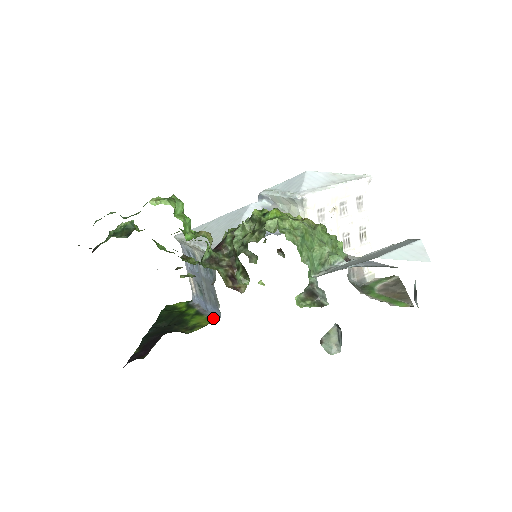
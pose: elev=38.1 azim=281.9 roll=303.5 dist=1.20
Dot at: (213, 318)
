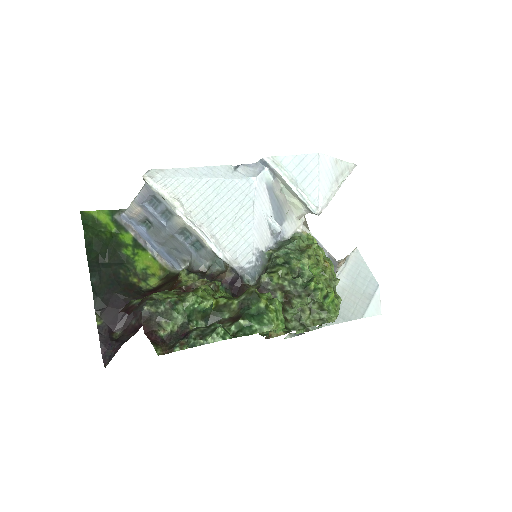
Dot at: (162, 260)
